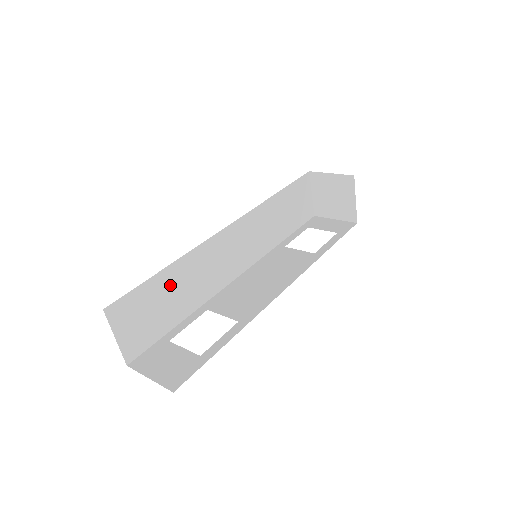
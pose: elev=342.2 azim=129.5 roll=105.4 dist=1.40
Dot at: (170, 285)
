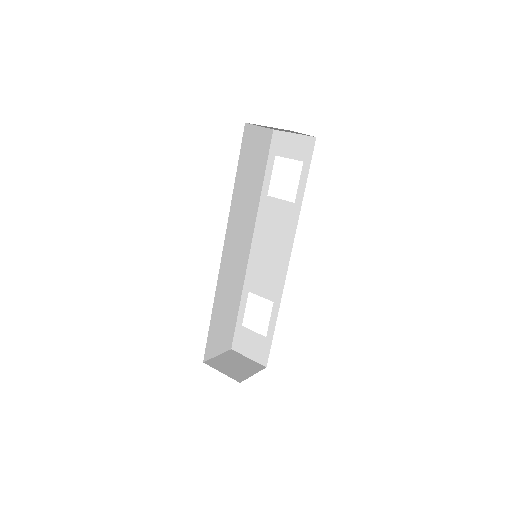
Dot at: (220, 313)
